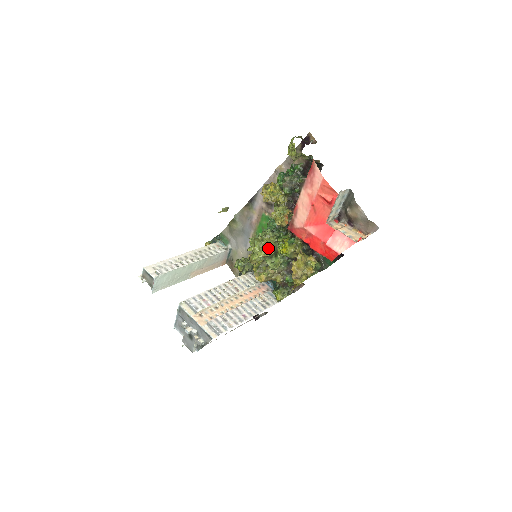
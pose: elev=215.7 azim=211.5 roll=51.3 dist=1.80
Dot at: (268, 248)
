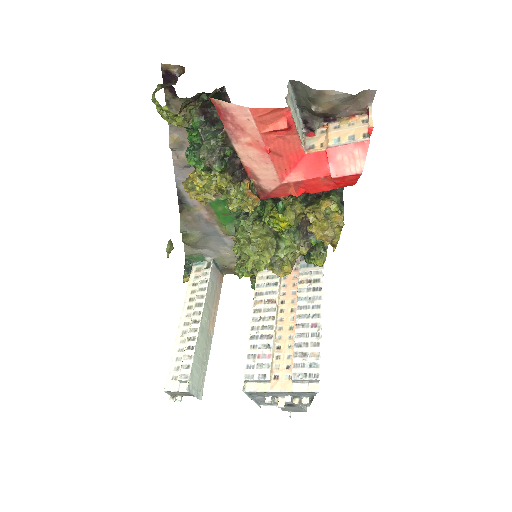
Dot at: (266, 244)
